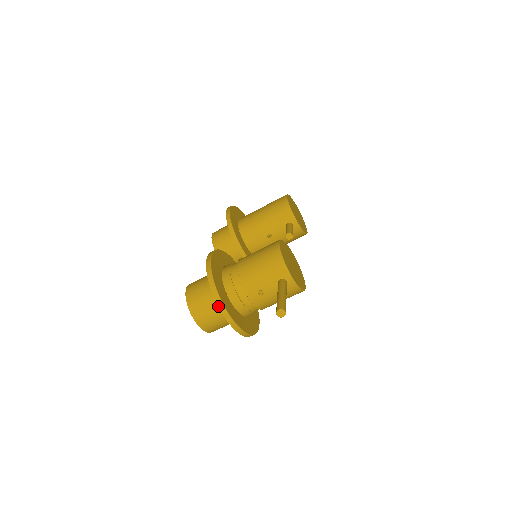
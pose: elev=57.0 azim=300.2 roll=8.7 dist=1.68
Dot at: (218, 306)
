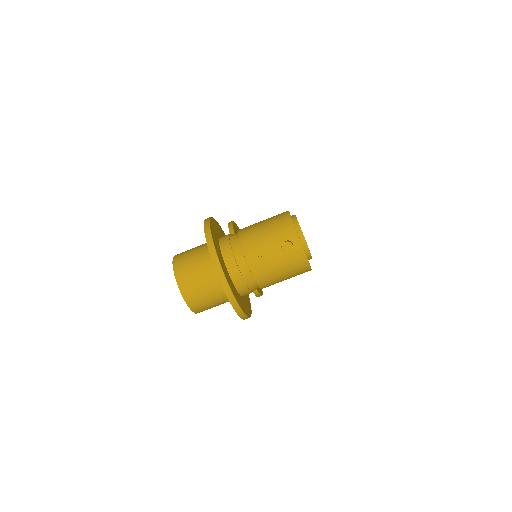
Dot at: (211, 256)
